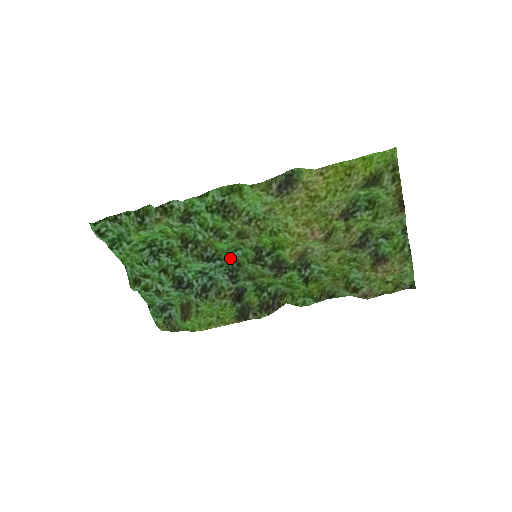
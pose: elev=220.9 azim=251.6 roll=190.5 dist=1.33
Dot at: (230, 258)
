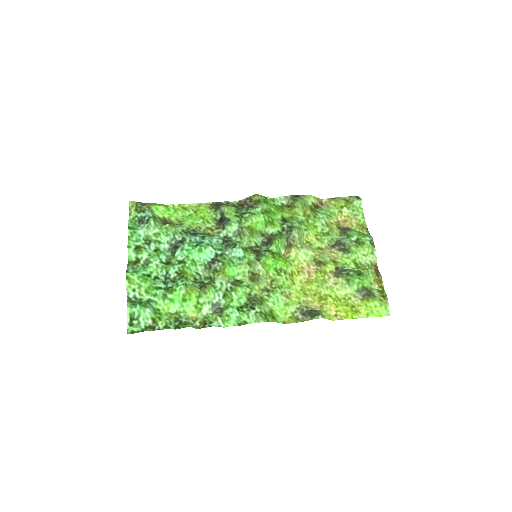
Dot at: (230, 251)
